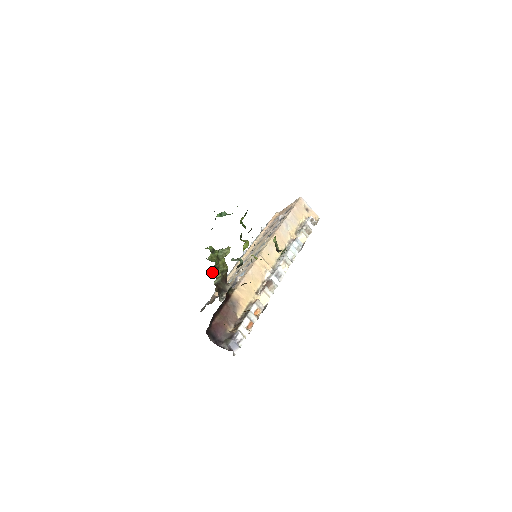
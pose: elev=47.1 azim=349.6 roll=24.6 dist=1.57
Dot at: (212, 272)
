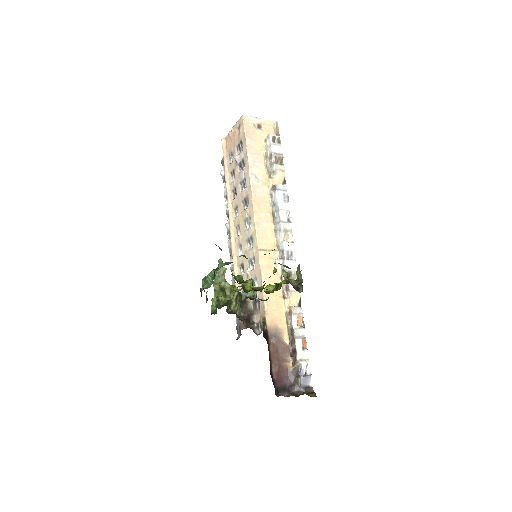
Dot at: (229, 312)
